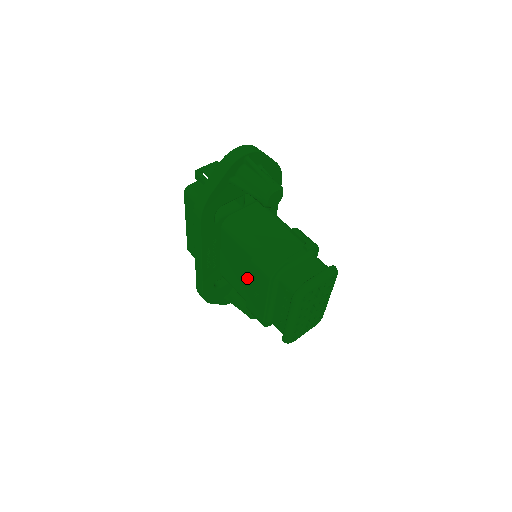
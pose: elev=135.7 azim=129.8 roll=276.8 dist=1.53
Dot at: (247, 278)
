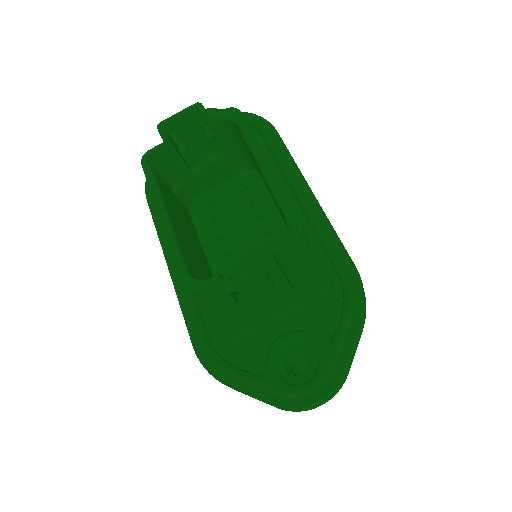
Dot at: occluded
